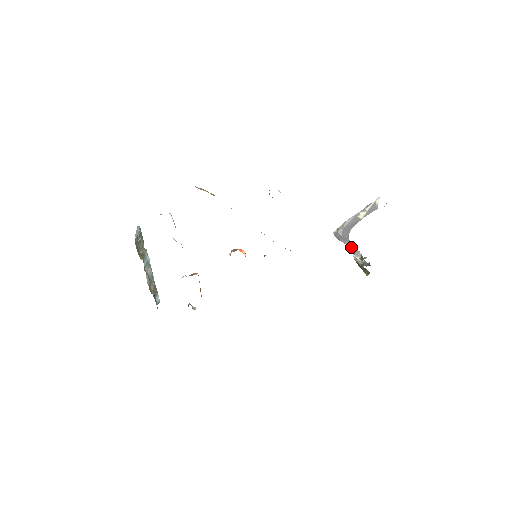
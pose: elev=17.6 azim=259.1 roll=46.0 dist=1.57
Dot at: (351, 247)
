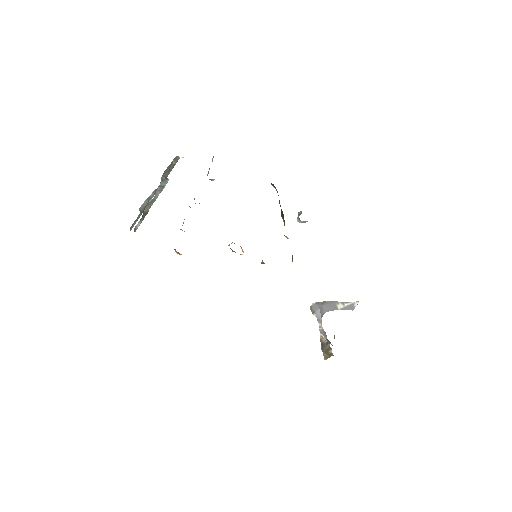
Dot at: (321, 326)
